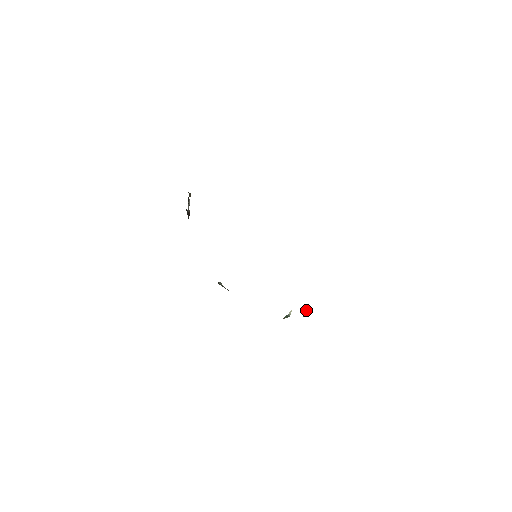
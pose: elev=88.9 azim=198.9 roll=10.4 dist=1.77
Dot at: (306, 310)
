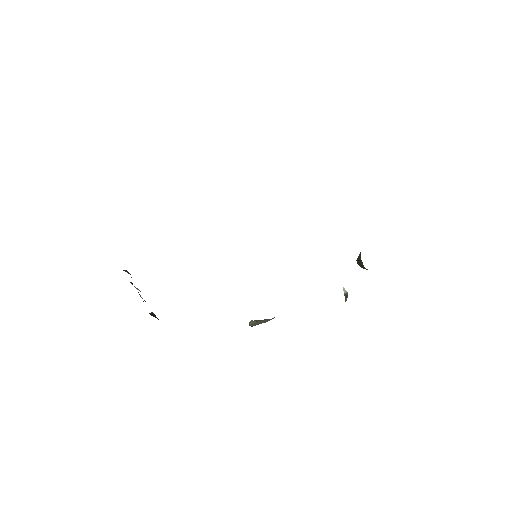
Dot at: (359, 259)
